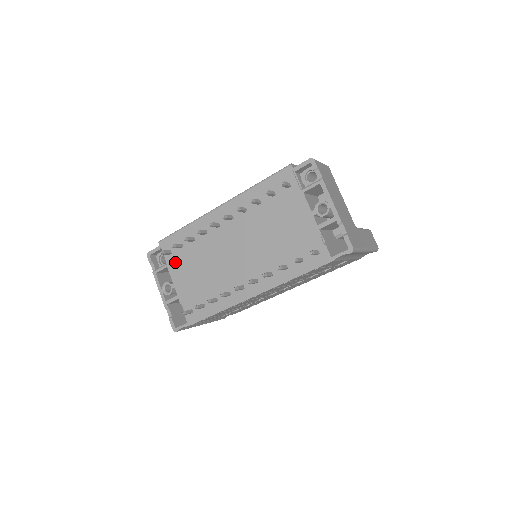
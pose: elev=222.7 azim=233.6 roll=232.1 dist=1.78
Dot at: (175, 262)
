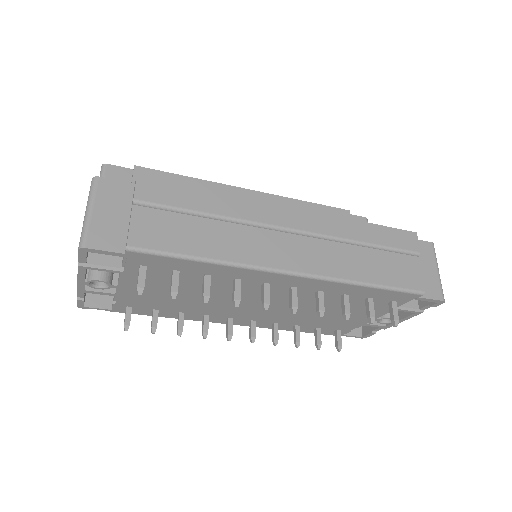
Dot at: occluded
